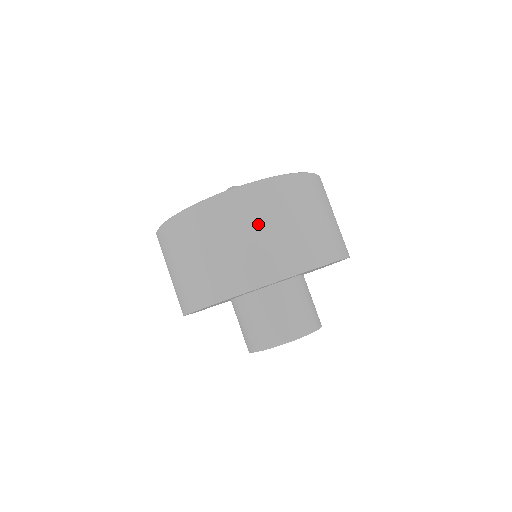
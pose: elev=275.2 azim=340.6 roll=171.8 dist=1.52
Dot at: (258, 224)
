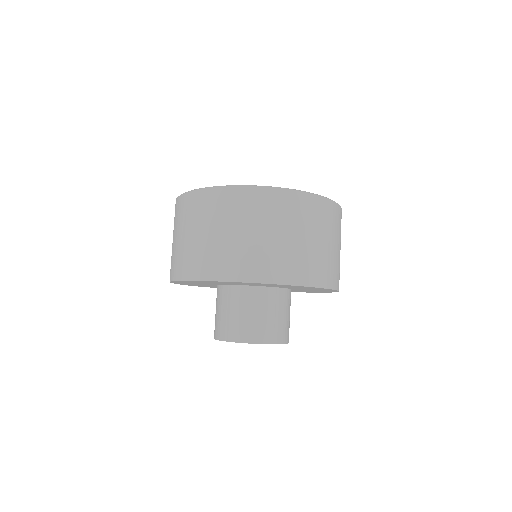
Dot at: (314, 232)
